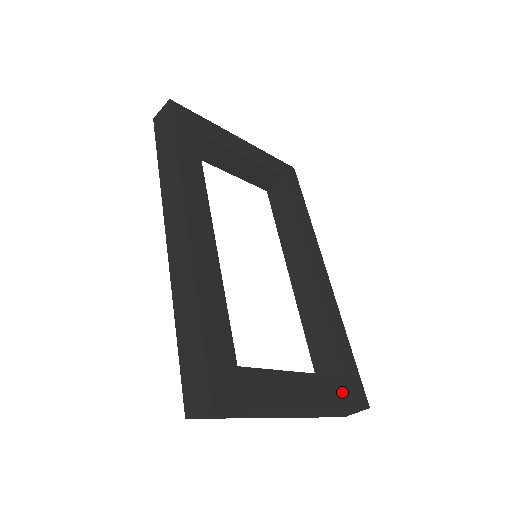
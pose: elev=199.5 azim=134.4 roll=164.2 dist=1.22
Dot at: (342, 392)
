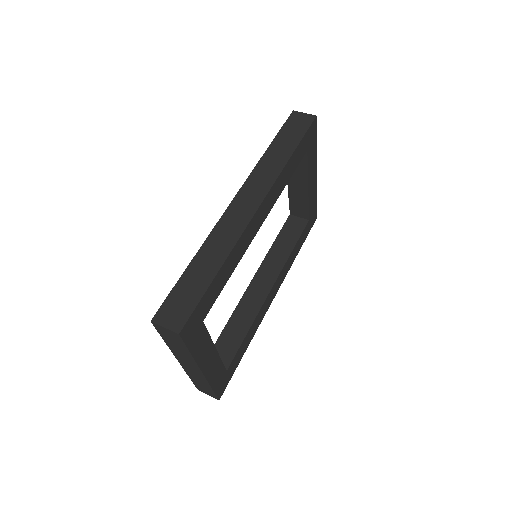
Dot at: (219, 380)
